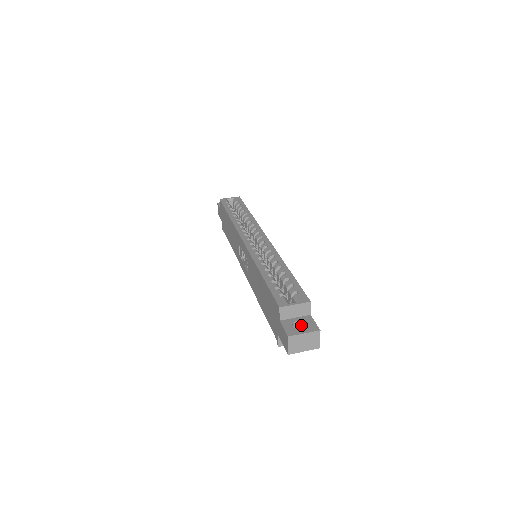
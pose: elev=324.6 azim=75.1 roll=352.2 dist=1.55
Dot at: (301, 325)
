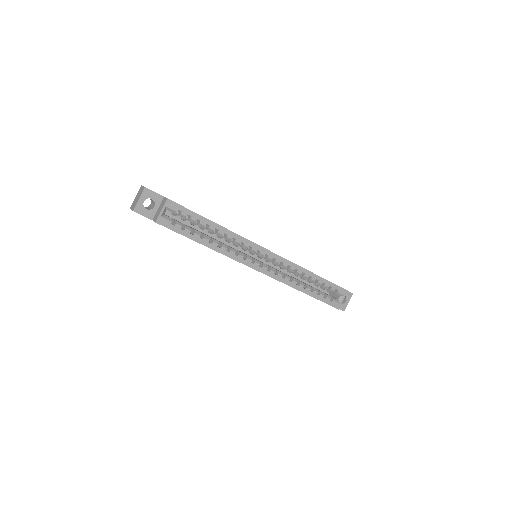
Dot at: occluded
